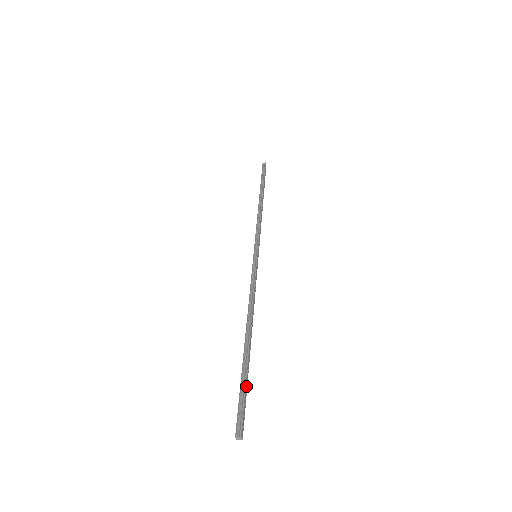
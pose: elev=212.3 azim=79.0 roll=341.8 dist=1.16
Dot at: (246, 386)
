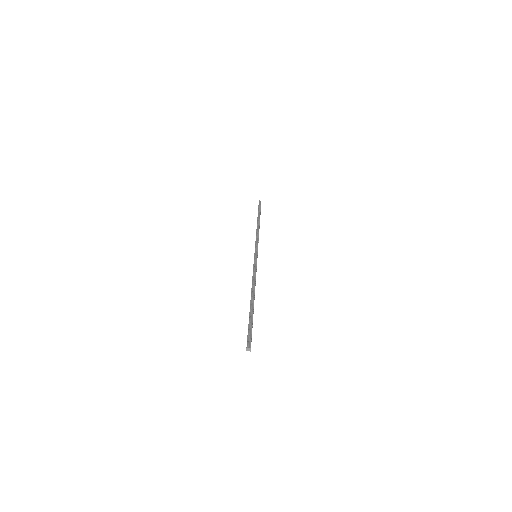
Dot at: (252, 324)
